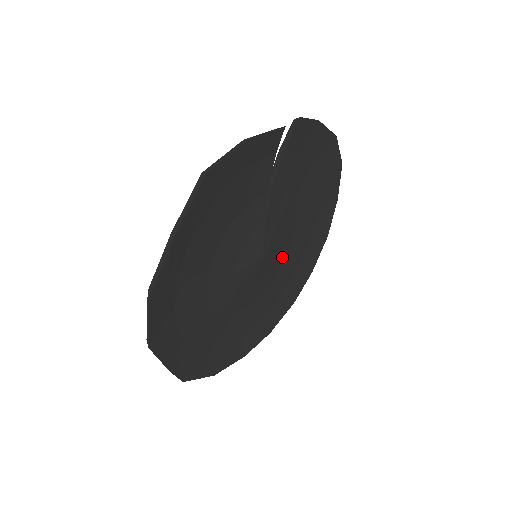
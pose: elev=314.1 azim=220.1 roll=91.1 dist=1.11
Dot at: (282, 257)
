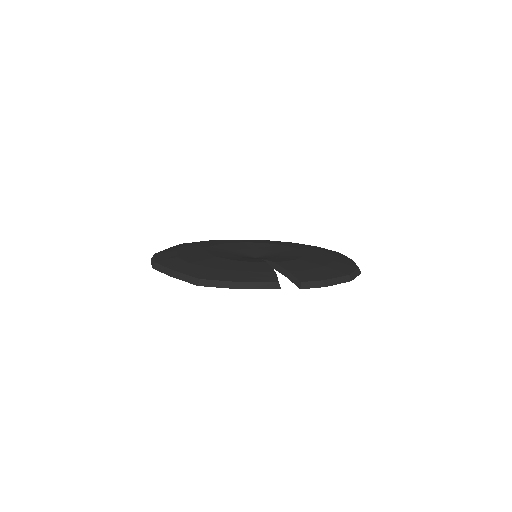
Dot at: occluded
